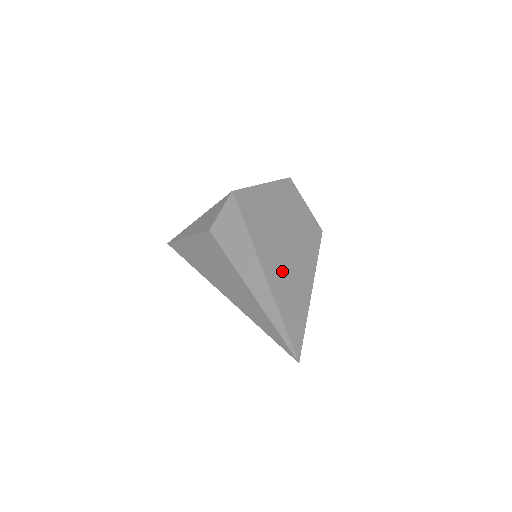
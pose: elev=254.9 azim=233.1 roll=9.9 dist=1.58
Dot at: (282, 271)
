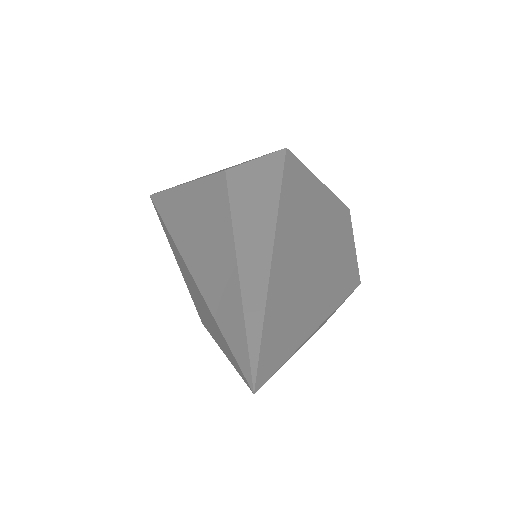
Dot at: (297, 265)
